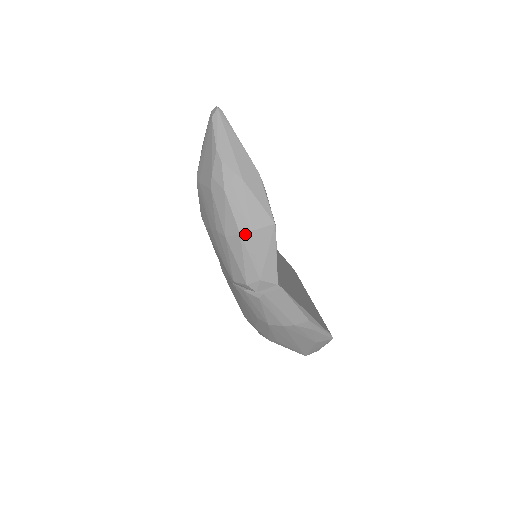
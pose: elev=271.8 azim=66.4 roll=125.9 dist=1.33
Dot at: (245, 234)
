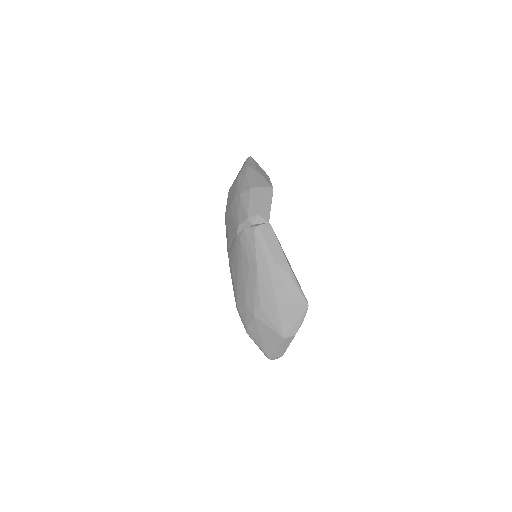
Dot at: (253, 189)
